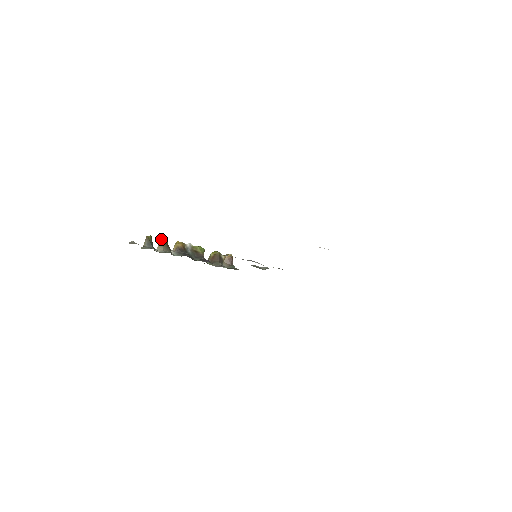
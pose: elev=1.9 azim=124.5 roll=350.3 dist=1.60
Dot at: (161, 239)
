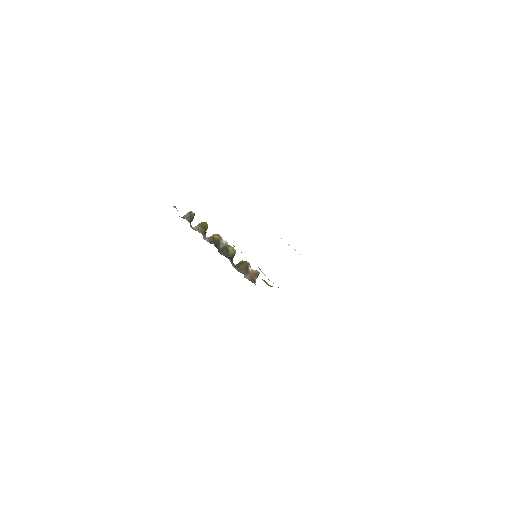
Dot at: (203, 222)
